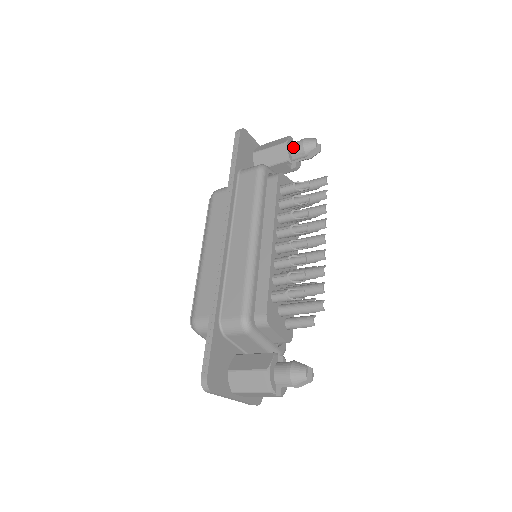
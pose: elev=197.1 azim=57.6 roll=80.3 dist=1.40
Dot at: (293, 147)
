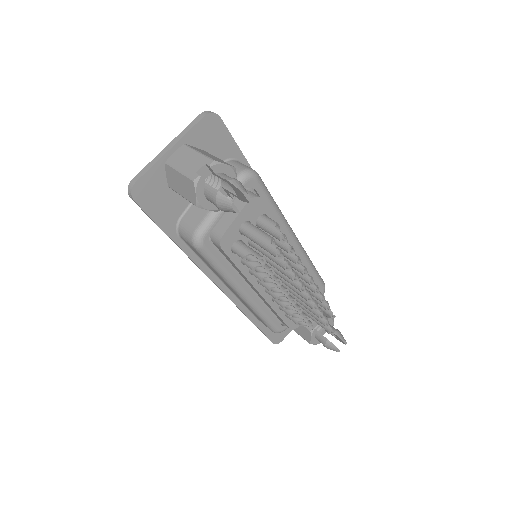
Dot at: (210, 203)
